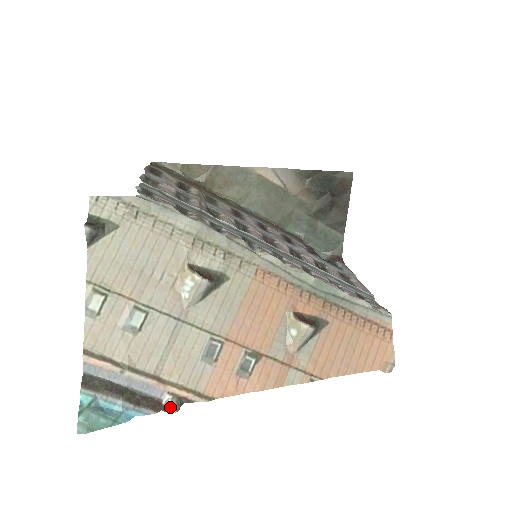
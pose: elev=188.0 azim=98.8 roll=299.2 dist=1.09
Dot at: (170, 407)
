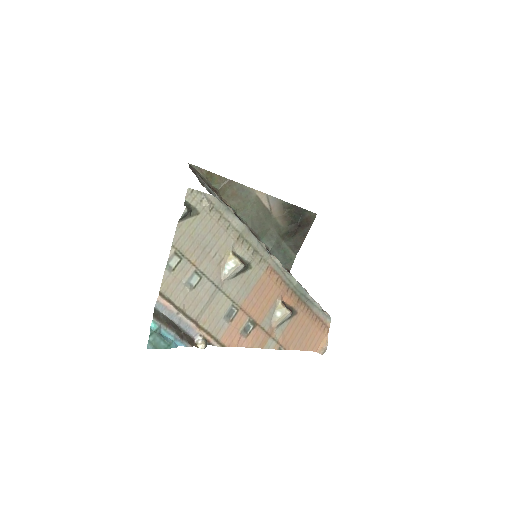
Dot at: (201, 345)
